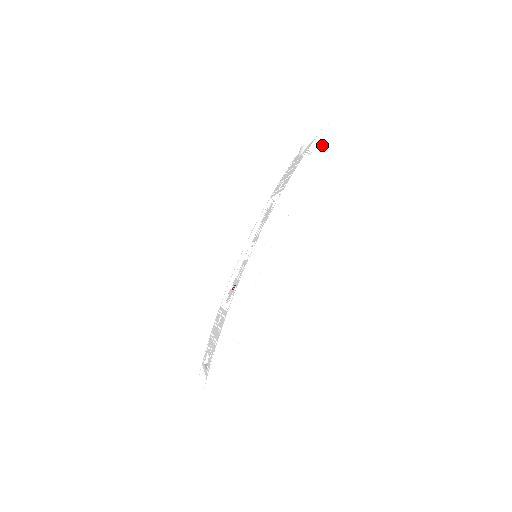
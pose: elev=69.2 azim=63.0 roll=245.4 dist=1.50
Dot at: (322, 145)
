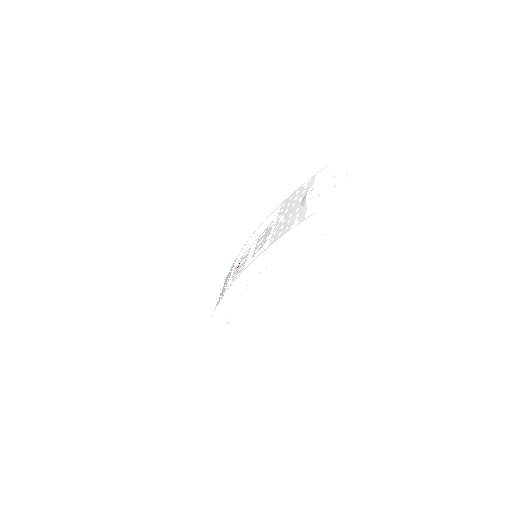
Dot at: (311, 226)
